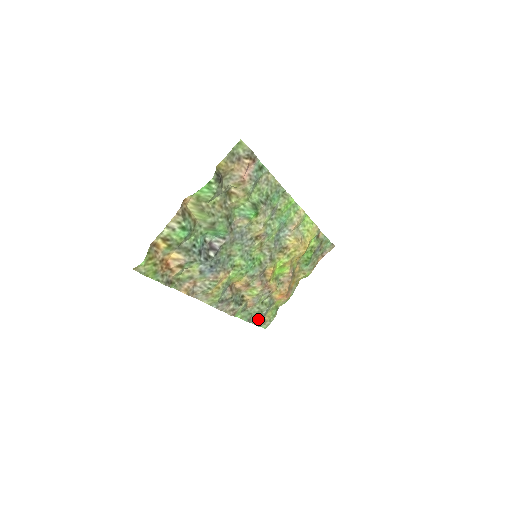
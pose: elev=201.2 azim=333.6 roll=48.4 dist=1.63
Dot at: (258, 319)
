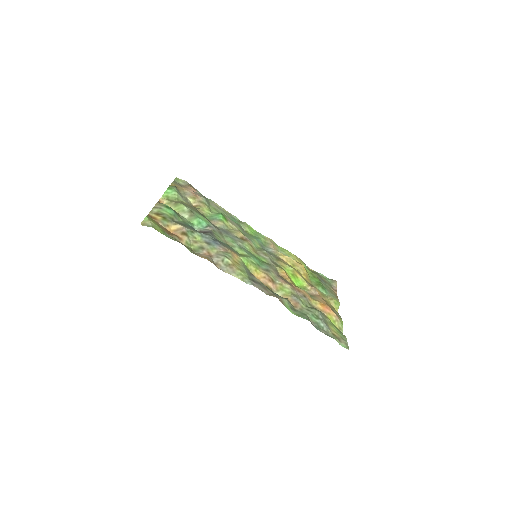
Dot at: (323, 329)
